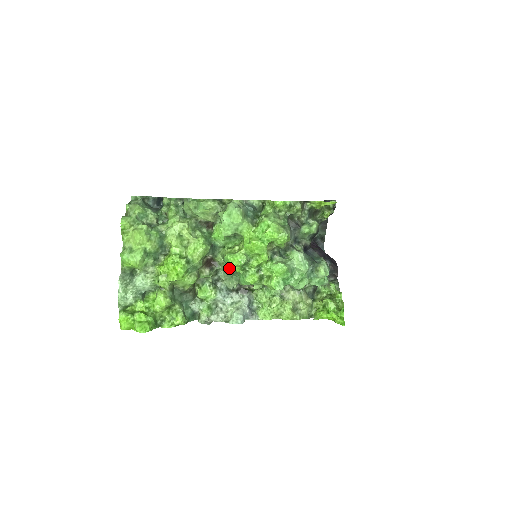
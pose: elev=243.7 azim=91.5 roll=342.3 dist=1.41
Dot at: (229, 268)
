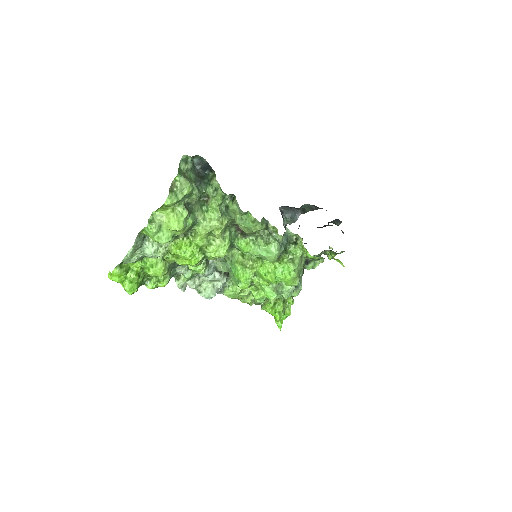
Dot at: (233, 272)
